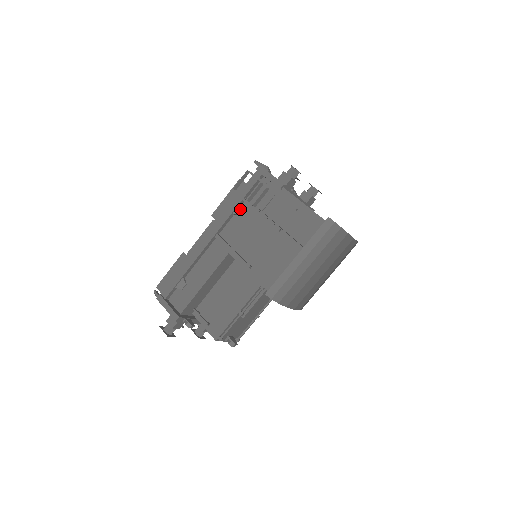
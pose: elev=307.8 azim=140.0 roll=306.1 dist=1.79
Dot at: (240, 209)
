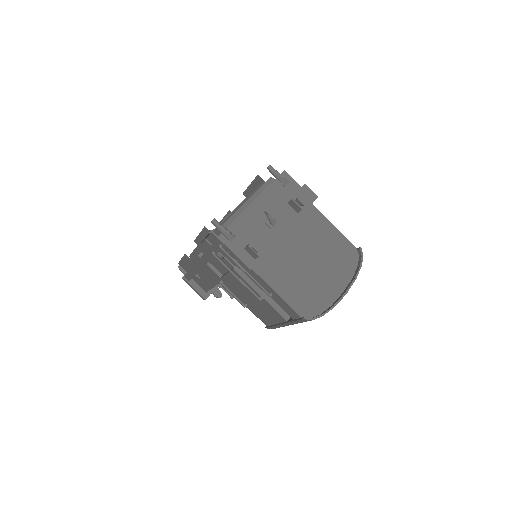
Dot at: (218, 257)
